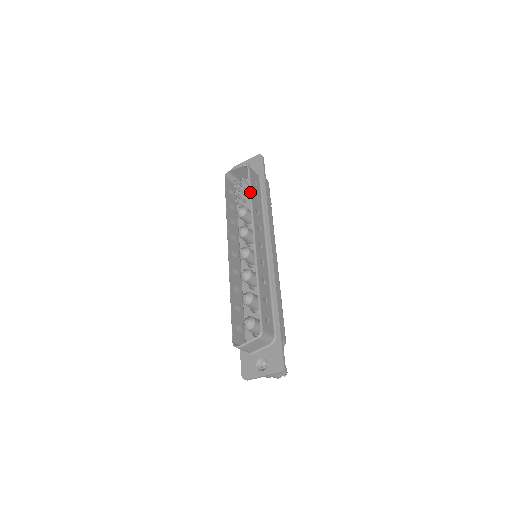
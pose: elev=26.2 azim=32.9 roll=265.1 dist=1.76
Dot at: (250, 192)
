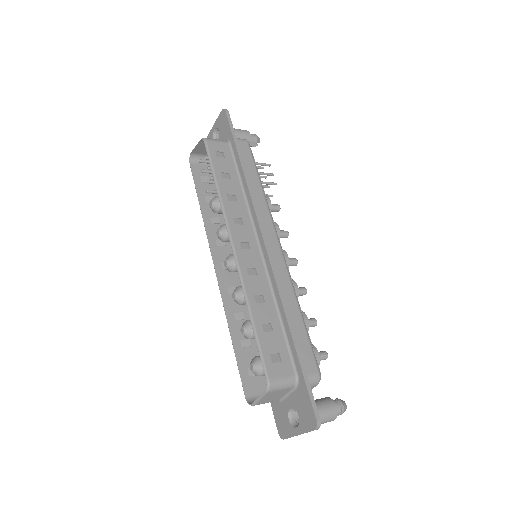
Dot at: (213, 175)
